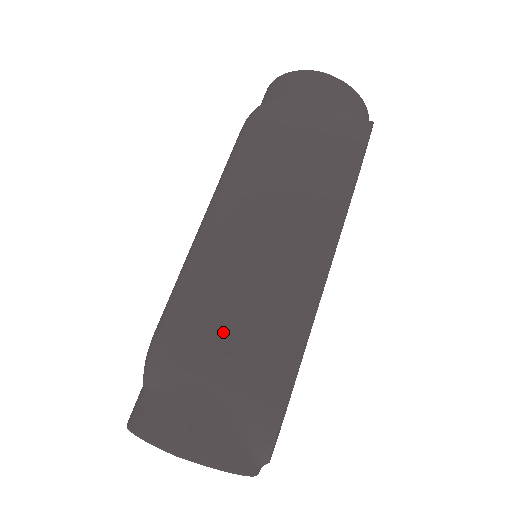
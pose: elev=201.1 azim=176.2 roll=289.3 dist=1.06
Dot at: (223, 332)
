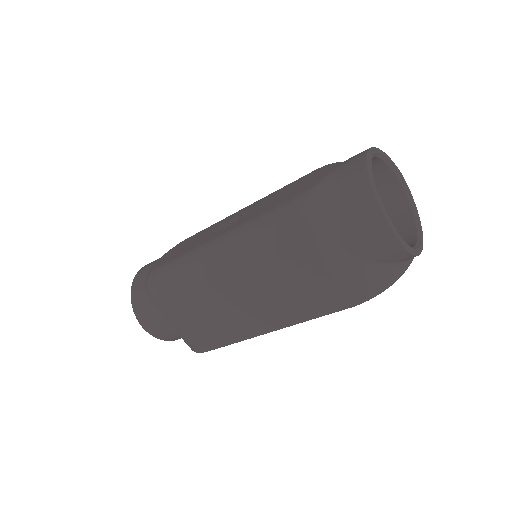
Dot at: (187, 314)
